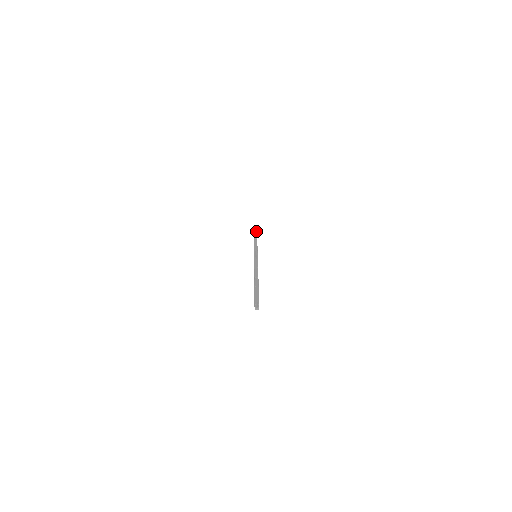
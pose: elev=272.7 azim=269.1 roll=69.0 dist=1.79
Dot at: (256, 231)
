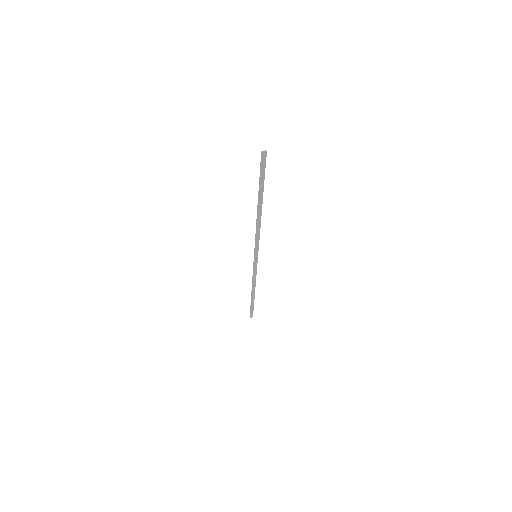
Dot at: (252, 303)
